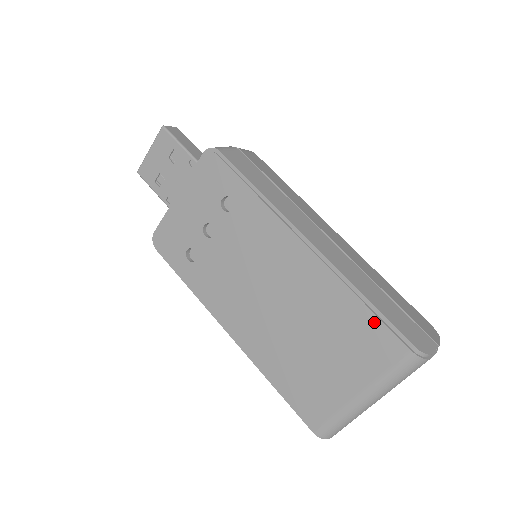
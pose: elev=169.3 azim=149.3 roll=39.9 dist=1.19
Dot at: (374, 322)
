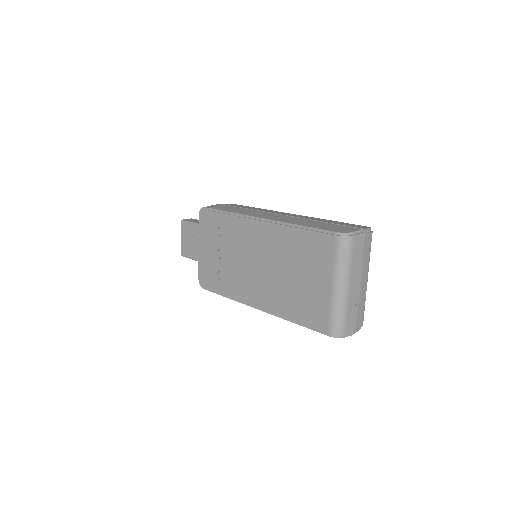
Dot at: (312, 235)
